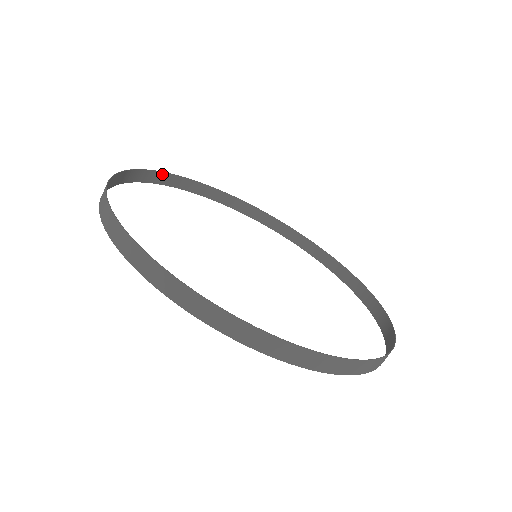
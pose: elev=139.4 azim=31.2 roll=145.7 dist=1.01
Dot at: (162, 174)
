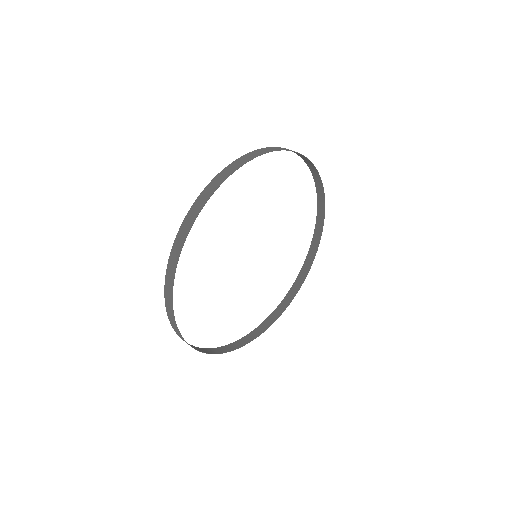
Dot at: (287, 150)
